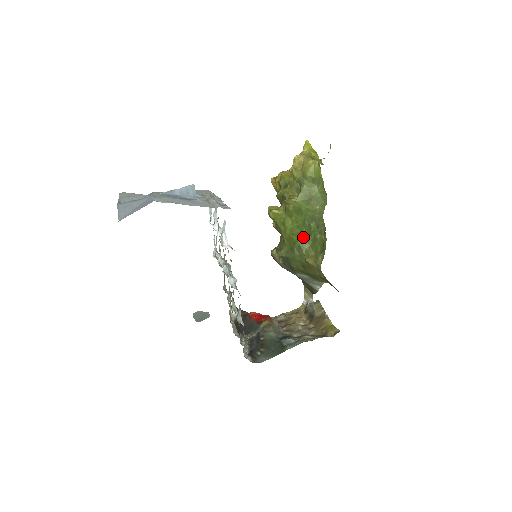
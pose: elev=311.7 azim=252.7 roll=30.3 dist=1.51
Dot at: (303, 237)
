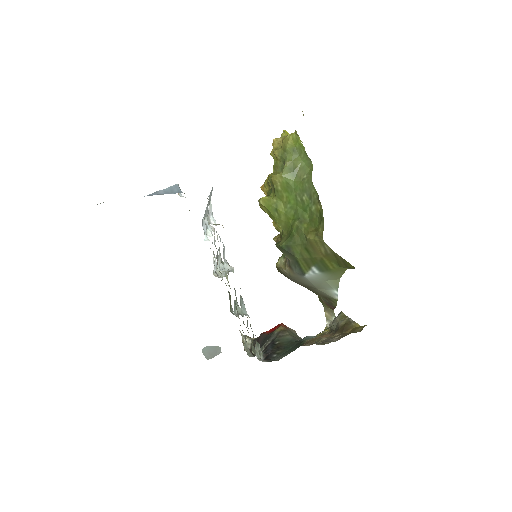
Dot at: (299, 217)
